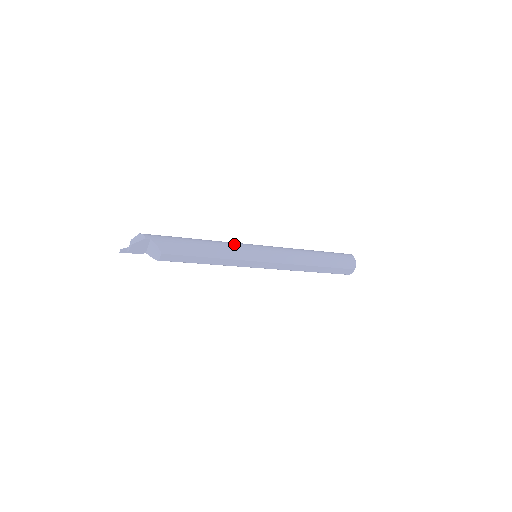
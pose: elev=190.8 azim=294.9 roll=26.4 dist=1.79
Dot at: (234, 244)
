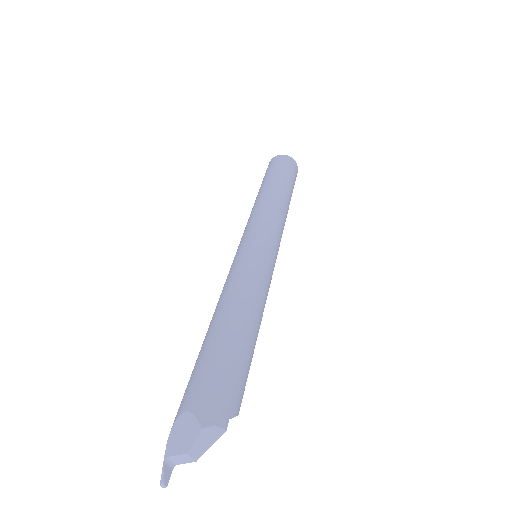
Dot at: (260, 275)
